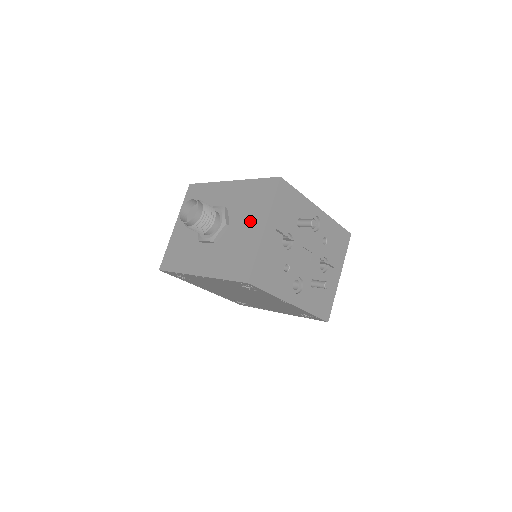
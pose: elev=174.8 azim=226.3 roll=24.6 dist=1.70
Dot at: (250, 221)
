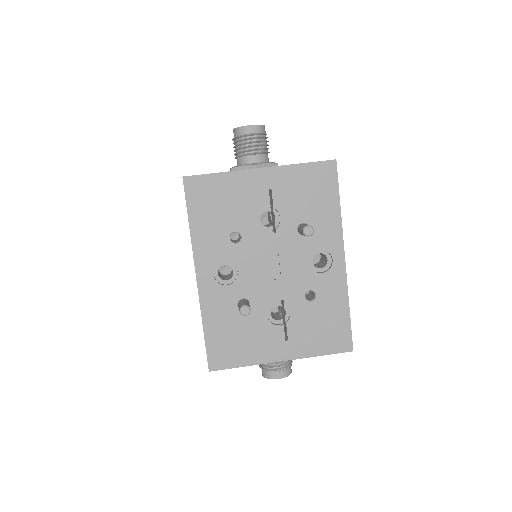
Dot at: occluded
